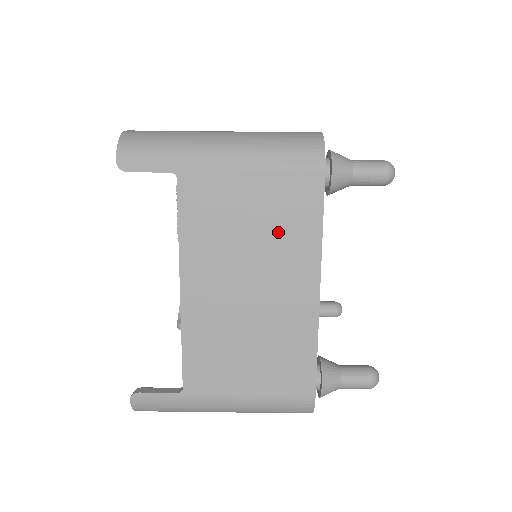
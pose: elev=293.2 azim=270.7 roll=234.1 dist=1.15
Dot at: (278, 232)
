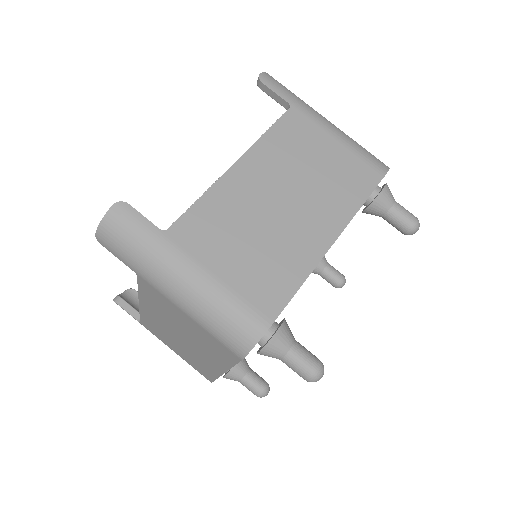
Dot at: (203, 343)
